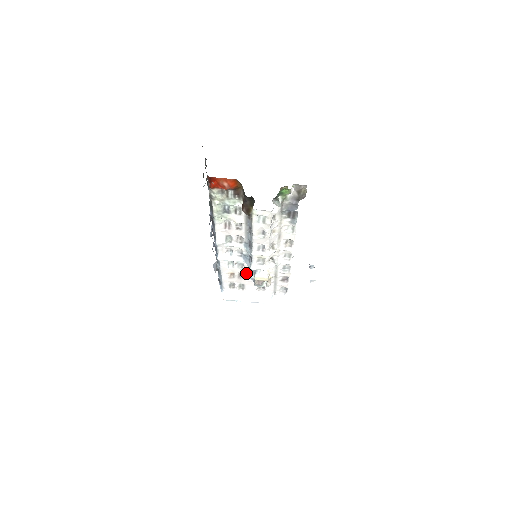
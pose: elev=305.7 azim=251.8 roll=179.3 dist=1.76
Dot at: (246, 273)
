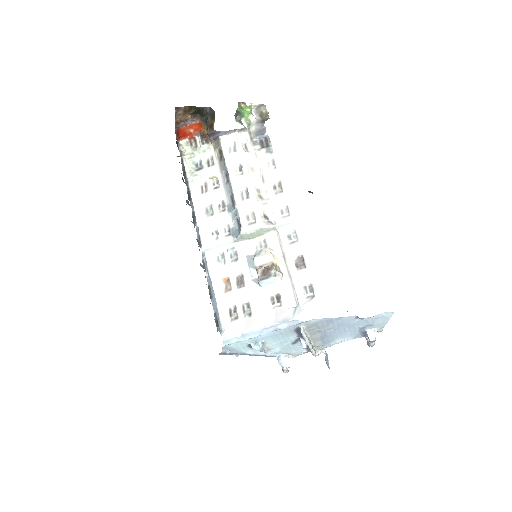
Dot at: (245, 271)
